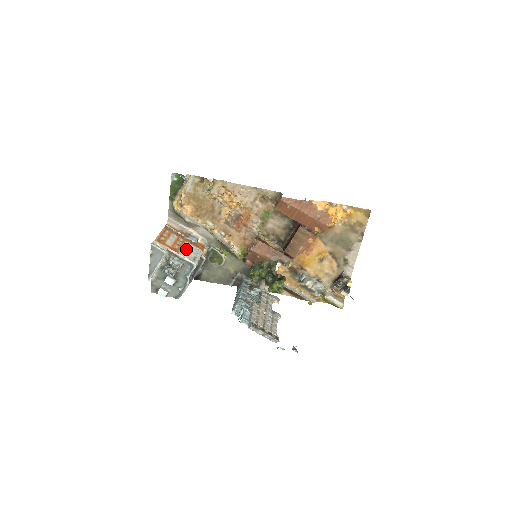
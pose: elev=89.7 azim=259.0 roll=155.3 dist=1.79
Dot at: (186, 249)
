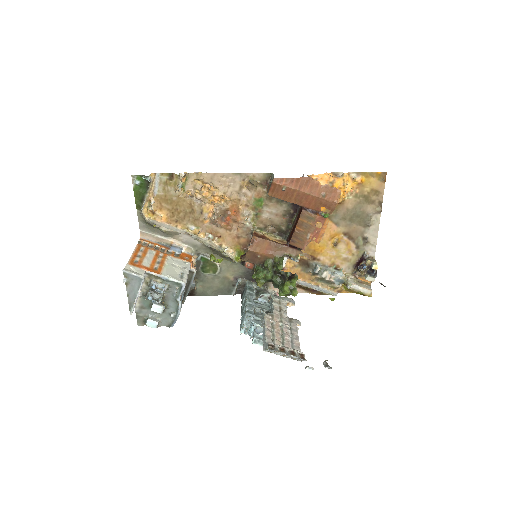
Dot at: (169, 266)
